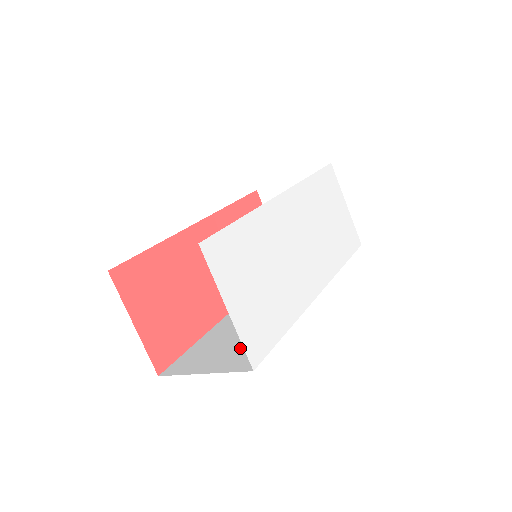
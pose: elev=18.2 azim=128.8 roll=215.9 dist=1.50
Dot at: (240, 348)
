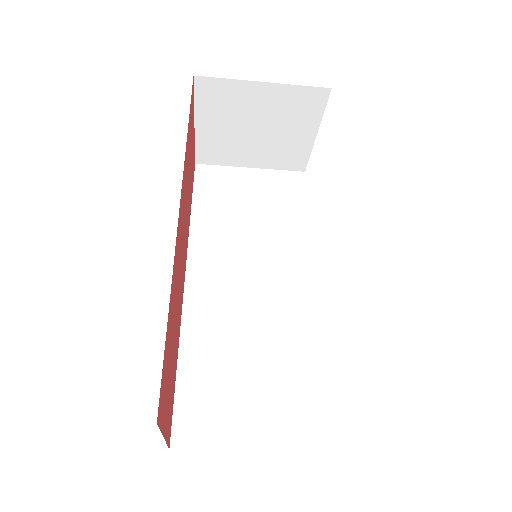
Dot at: (271, 399)
